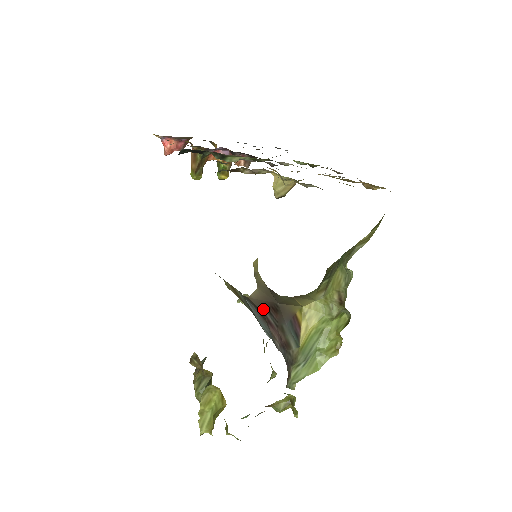
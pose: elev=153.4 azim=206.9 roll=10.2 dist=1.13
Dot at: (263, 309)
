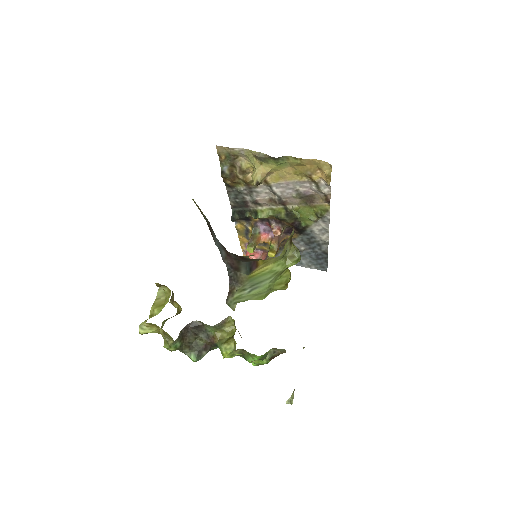
Dot at: (231, 253)
